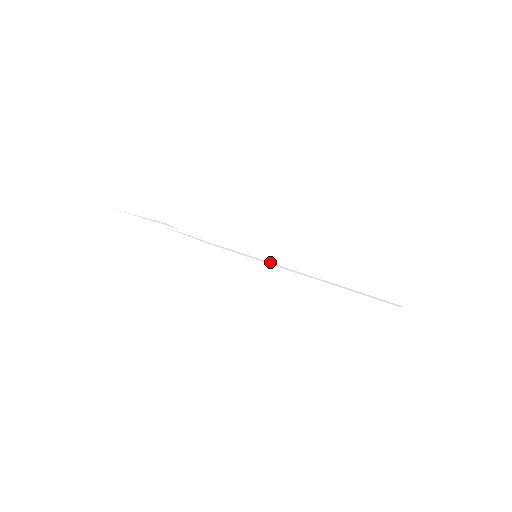
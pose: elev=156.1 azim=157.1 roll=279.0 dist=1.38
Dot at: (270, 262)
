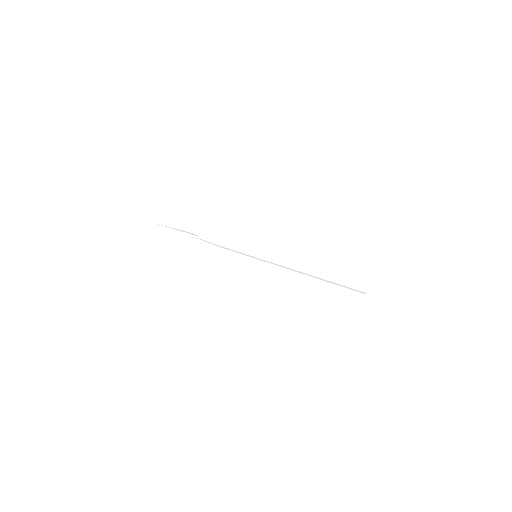
Dot at: (266, 260)
